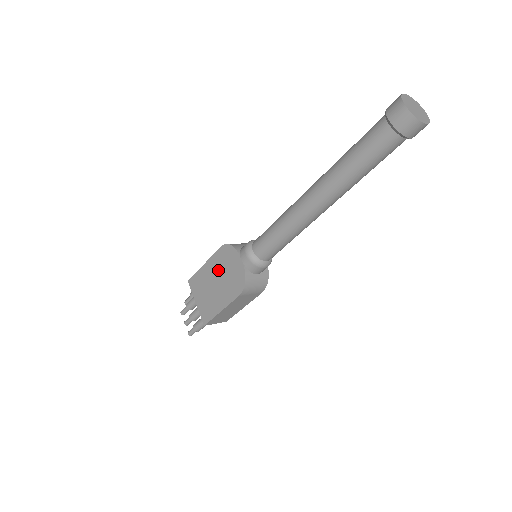
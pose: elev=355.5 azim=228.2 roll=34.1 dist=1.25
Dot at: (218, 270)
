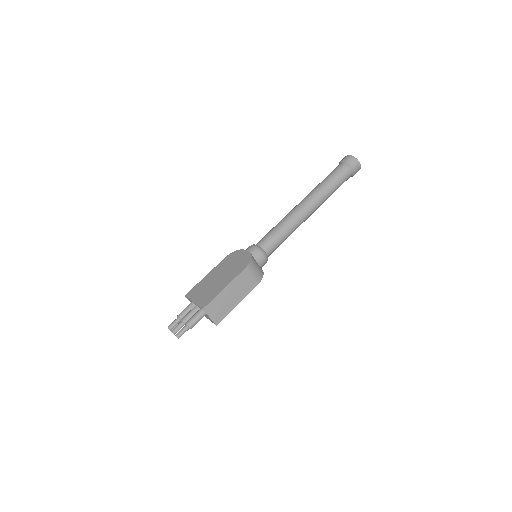
Dot at: (223, 269)
